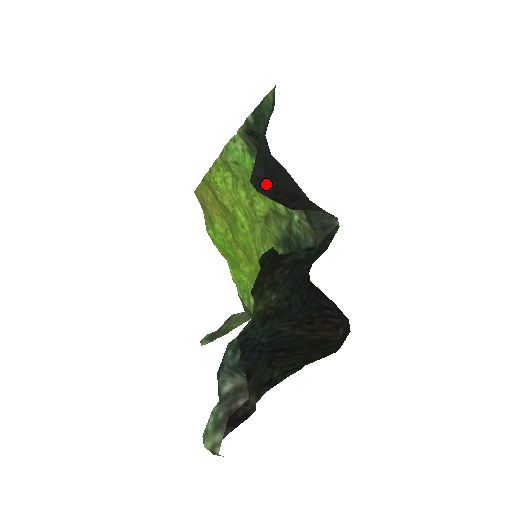
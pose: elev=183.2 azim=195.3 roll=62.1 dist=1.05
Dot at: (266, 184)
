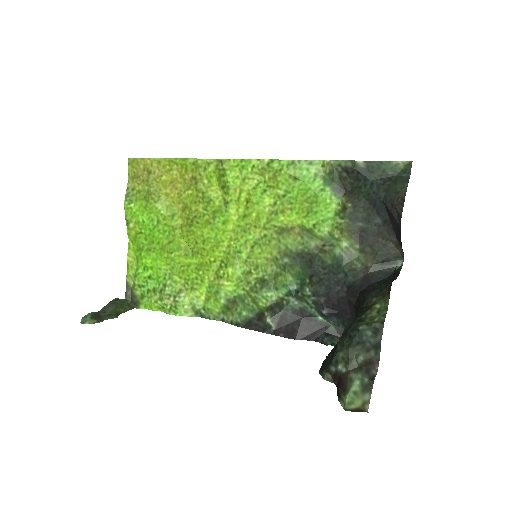
Dot at: (396, 221)
